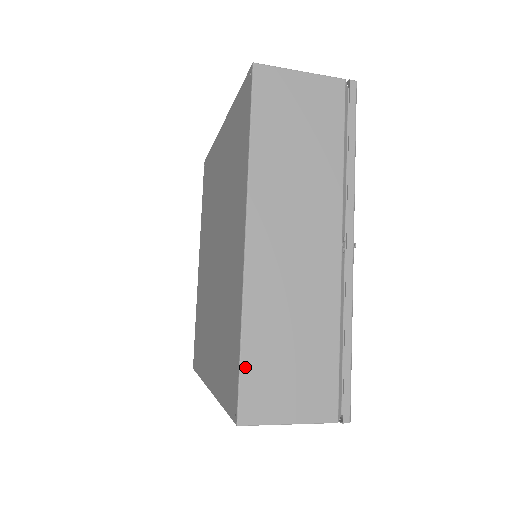
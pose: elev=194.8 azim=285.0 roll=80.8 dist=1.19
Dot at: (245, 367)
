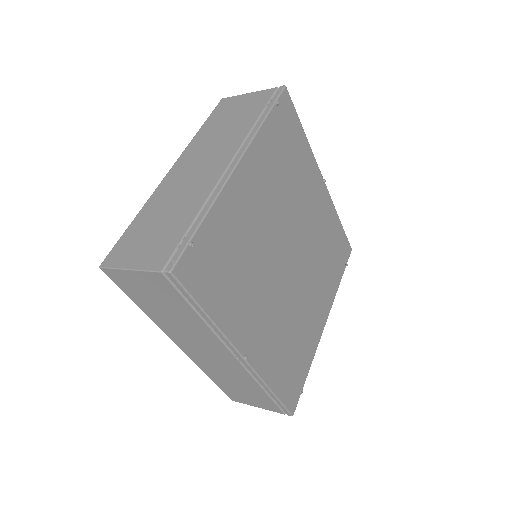
Dot at: (220, 387)
